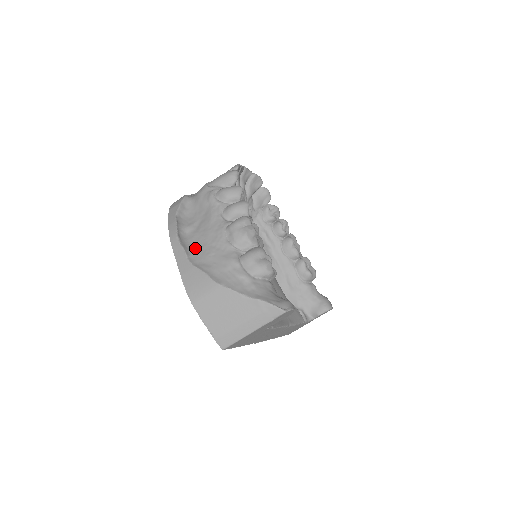
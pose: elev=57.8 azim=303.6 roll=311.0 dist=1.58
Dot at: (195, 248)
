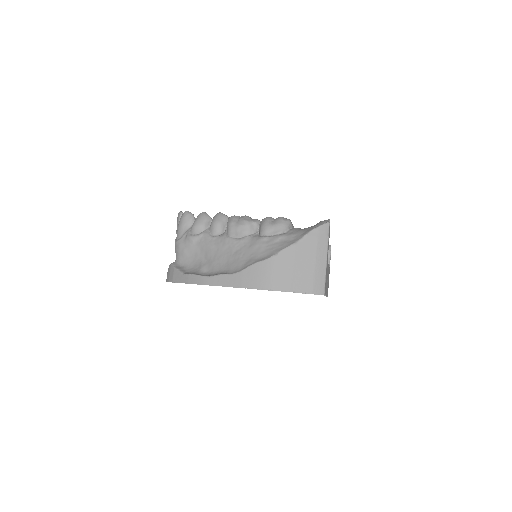
Dot at: (225, 268)
